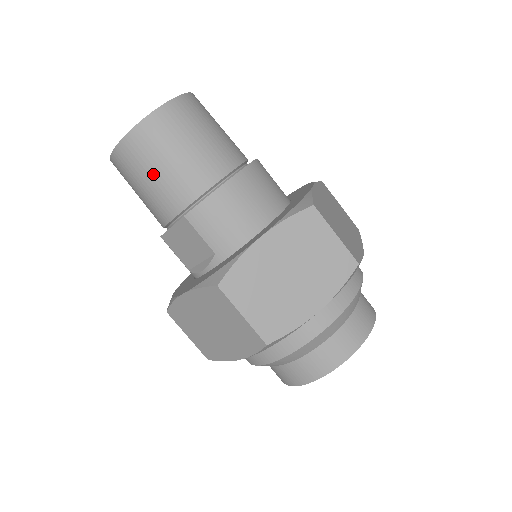
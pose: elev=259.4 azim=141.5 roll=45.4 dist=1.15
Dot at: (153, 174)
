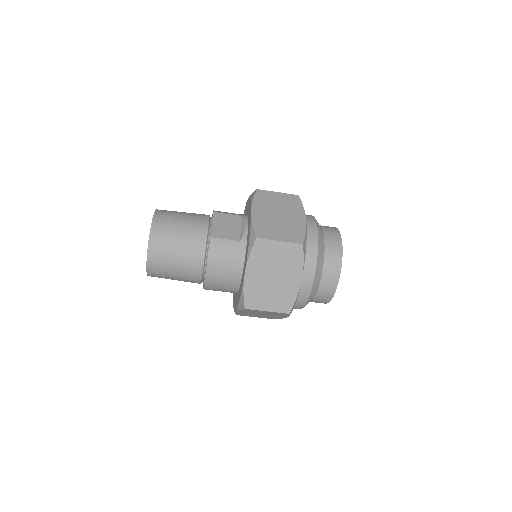
Dot at: occluded
